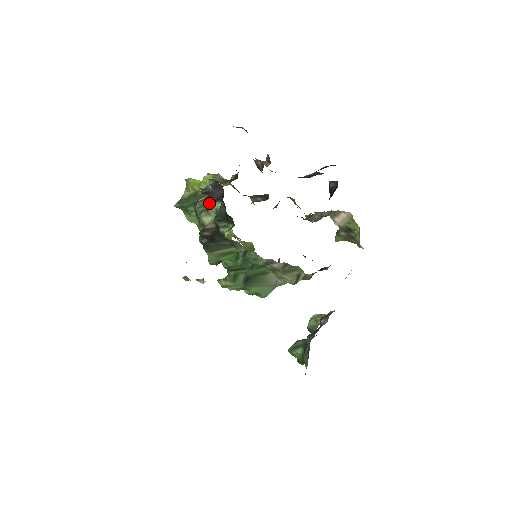
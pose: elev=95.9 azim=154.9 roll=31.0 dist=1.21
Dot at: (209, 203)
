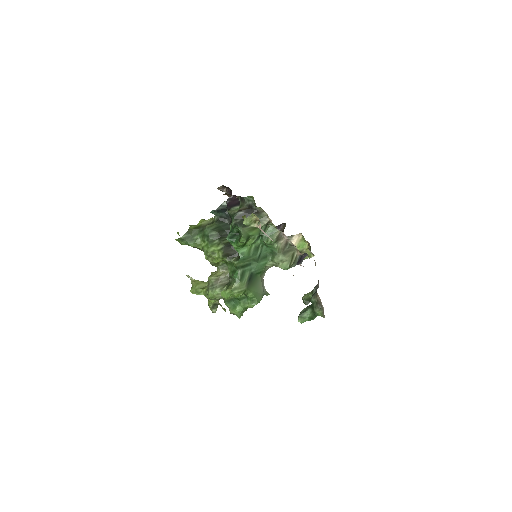
Dot at: (229, 208)
